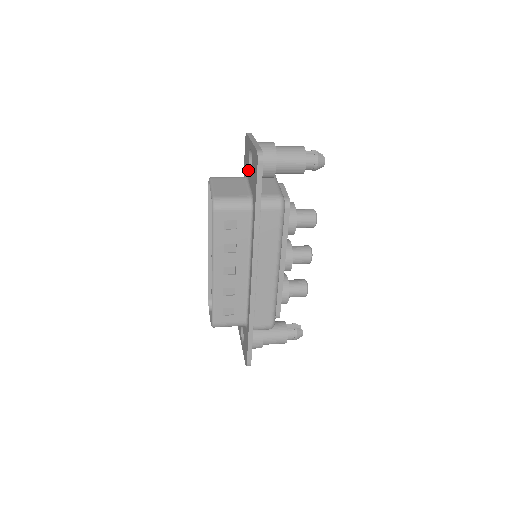
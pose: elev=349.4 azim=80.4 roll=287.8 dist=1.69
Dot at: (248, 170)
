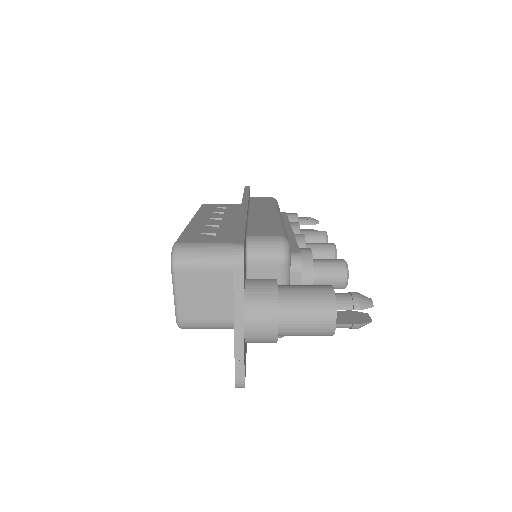
Dot at: occluded
